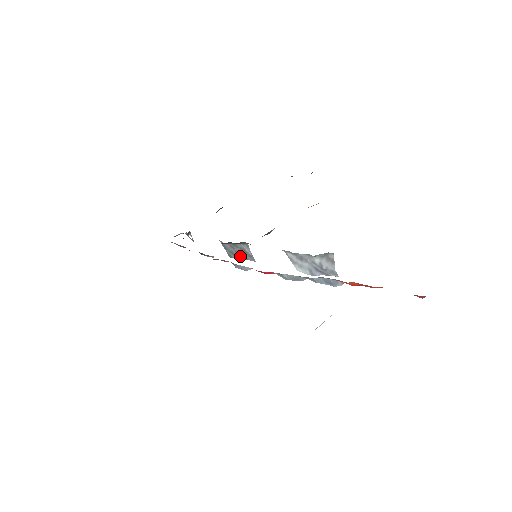
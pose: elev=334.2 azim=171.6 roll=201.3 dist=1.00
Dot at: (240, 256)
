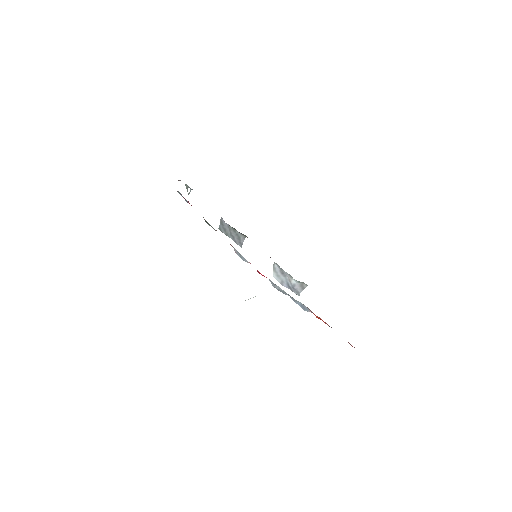
Dot at: (231, 236)
